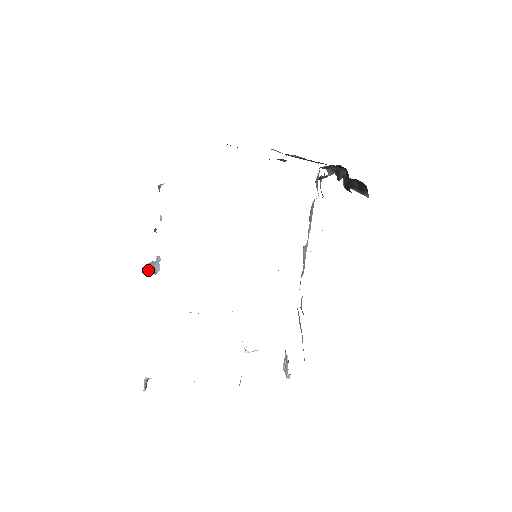
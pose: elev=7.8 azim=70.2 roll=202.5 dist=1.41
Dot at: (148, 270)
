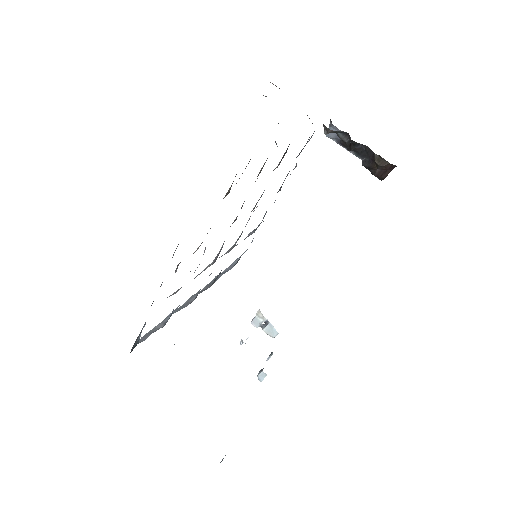
Dot at: (132, 348)
